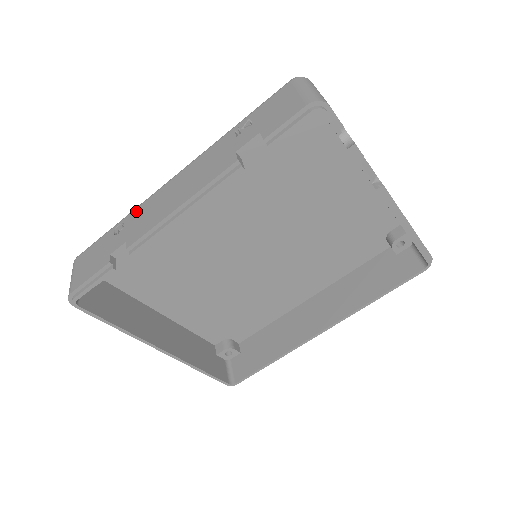
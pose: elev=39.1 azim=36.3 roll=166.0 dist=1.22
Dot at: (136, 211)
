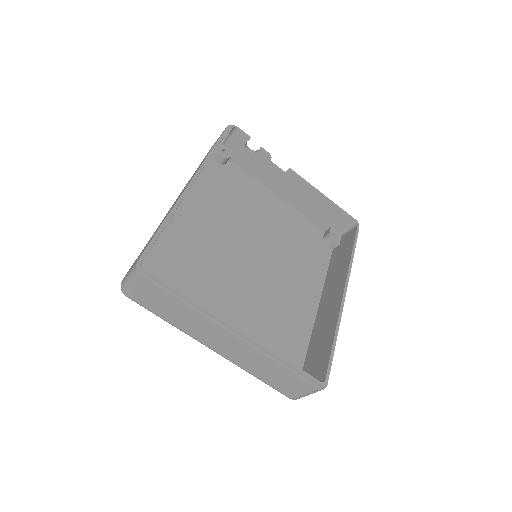
Dot at: (158, 226)
